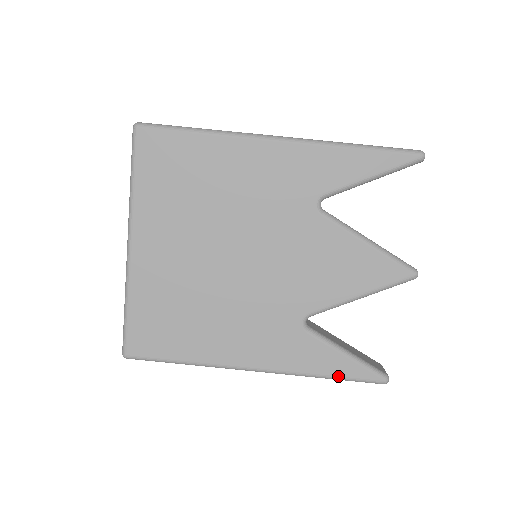
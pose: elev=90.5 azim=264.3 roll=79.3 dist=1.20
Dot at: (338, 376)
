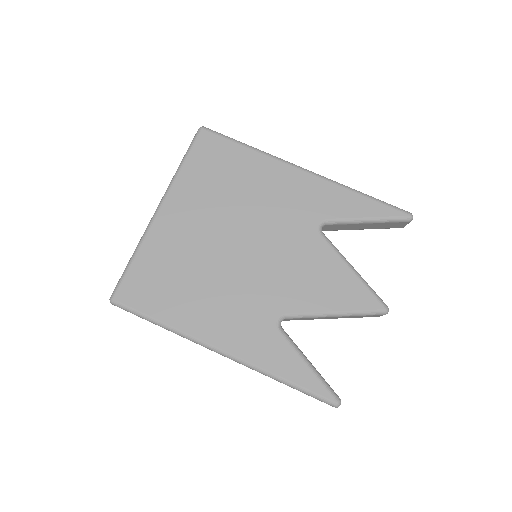
Dot at: (295, 383)
